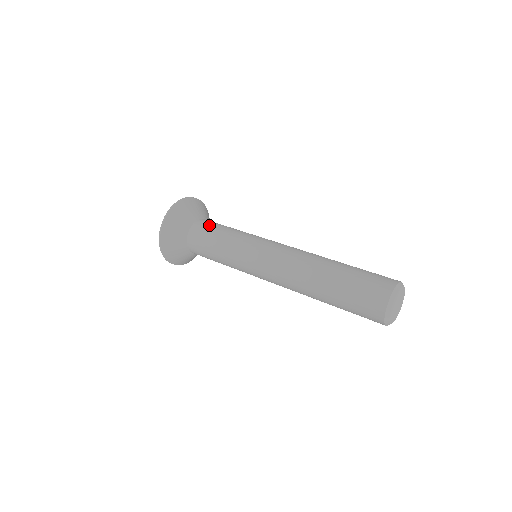
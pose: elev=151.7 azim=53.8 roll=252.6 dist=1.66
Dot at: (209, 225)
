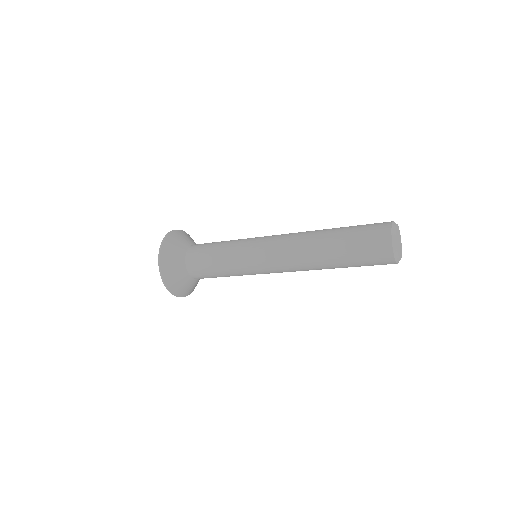
Dot at: (201, 247)
